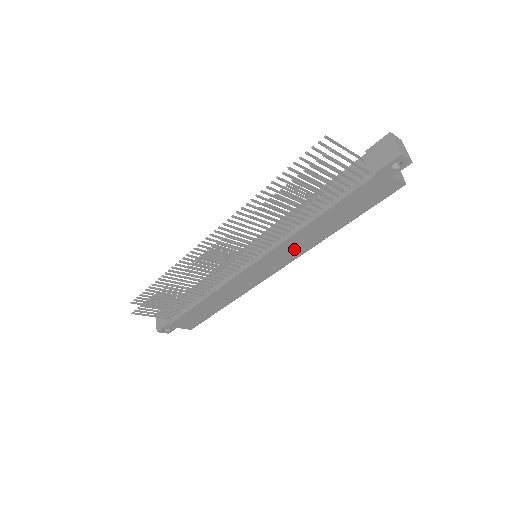
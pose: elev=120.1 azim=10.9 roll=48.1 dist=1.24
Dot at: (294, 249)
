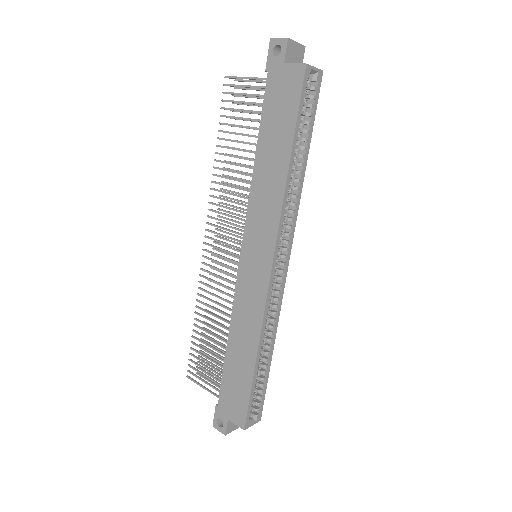
Dot at: (265, 215)
